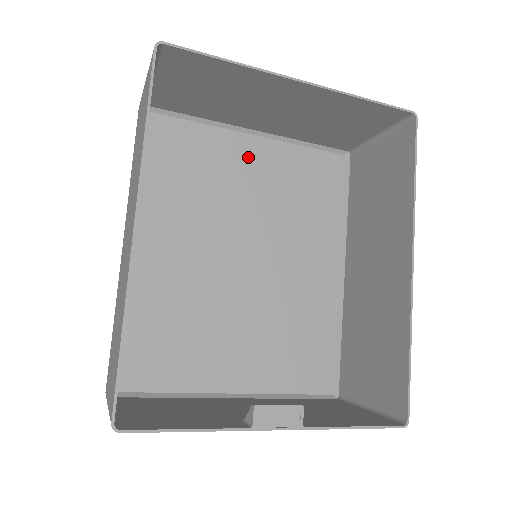
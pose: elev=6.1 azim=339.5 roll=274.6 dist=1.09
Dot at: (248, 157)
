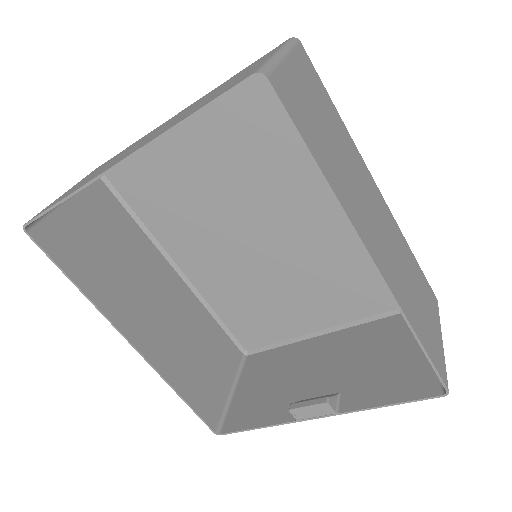
Dot at: (198, 144)
